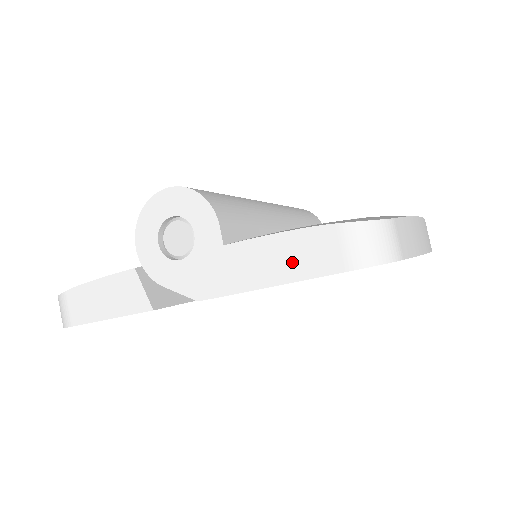
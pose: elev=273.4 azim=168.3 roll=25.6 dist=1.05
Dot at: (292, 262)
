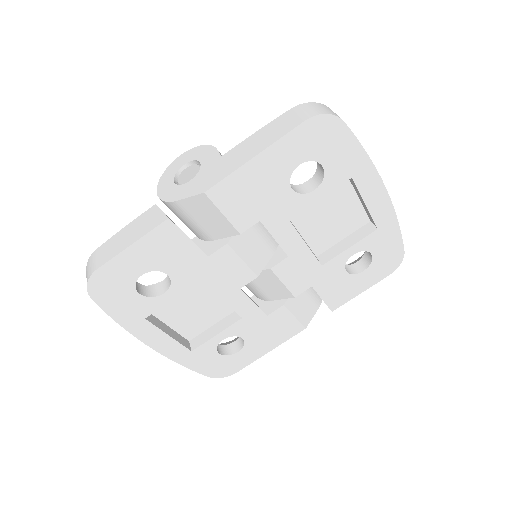
Dot at: (268, 137)
